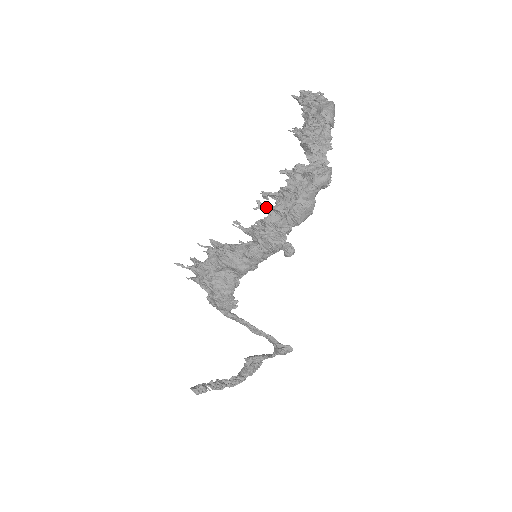
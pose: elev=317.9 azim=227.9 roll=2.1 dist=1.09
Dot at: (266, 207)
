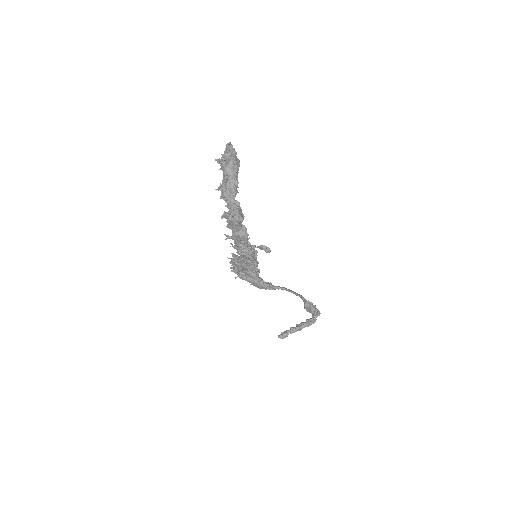
Dot at: (229, 237)
